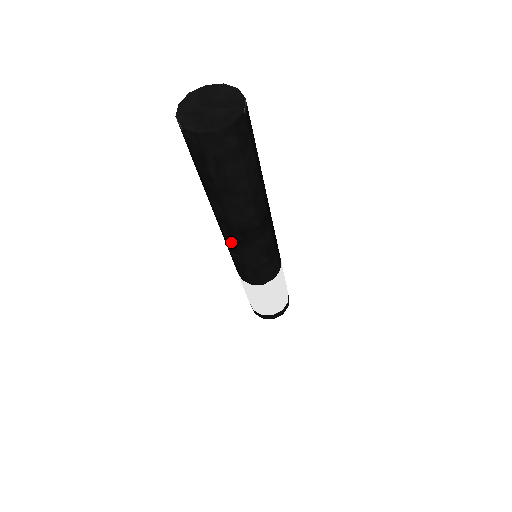
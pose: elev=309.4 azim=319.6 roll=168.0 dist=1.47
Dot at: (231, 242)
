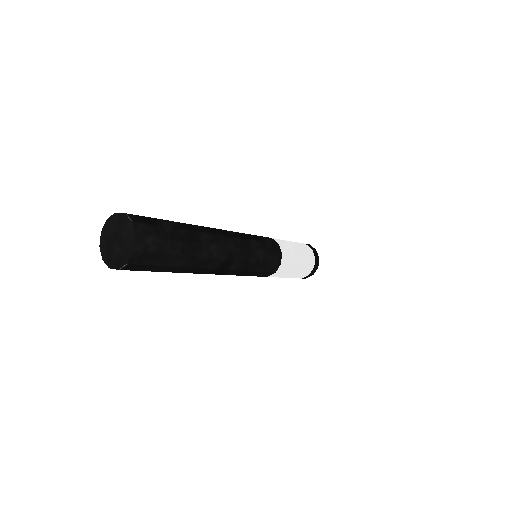
Dot at: occluded
